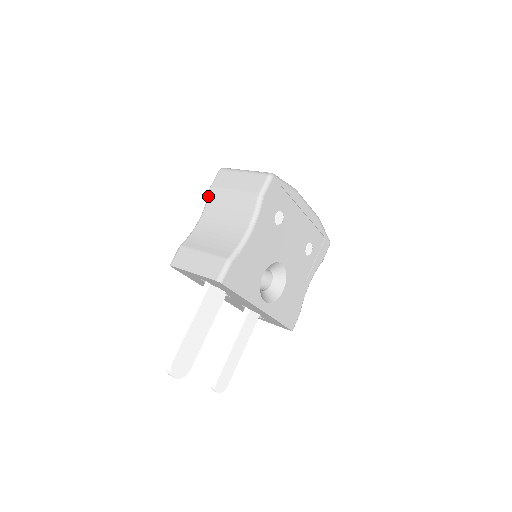
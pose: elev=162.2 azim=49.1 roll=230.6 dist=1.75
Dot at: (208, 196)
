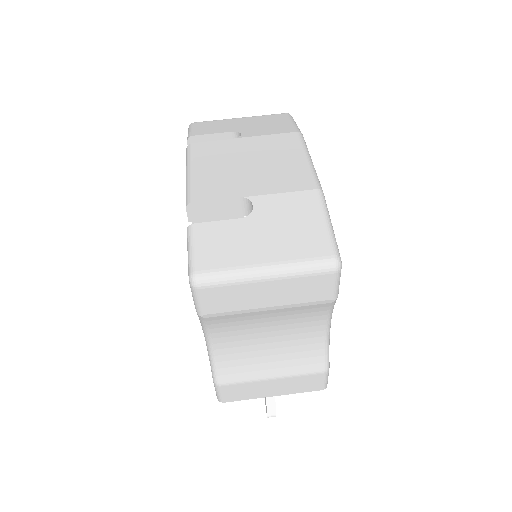
Dot at: (205, 323)
